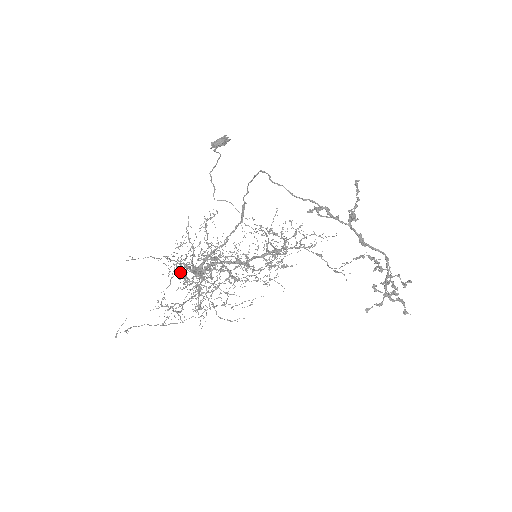
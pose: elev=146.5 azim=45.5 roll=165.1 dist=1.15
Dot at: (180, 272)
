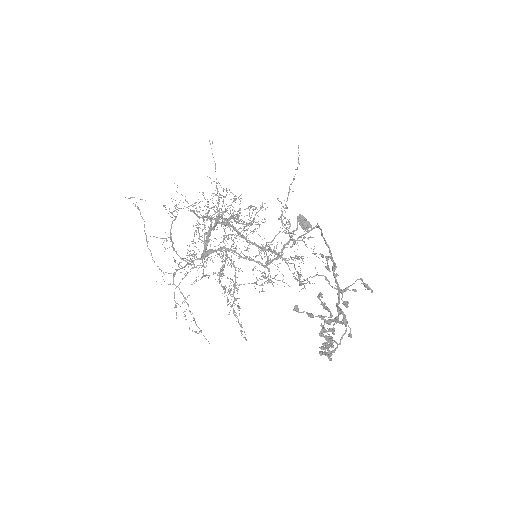
Dot at: (213, 196)
